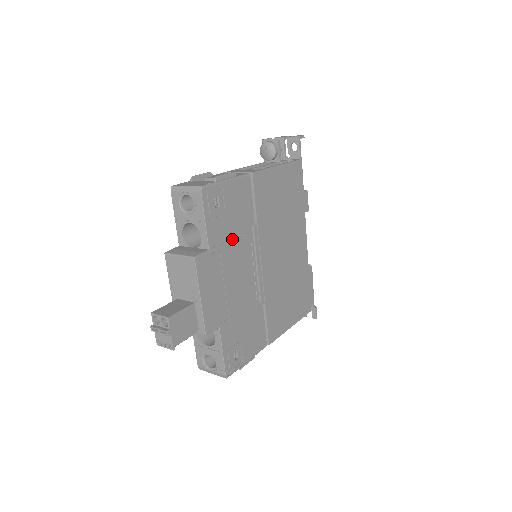
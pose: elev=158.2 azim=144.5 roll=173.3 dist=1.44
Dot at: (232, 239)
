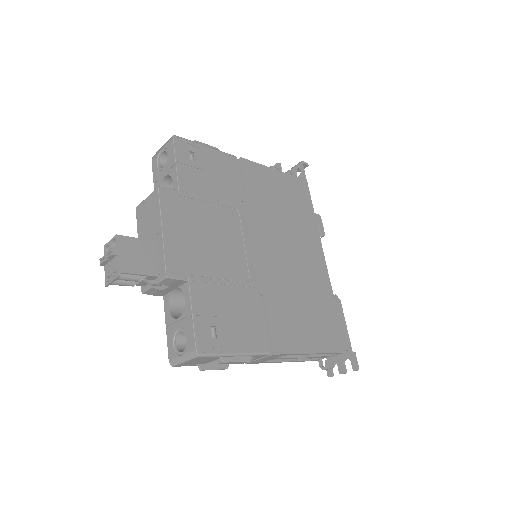
Dot at: (212, 199)
